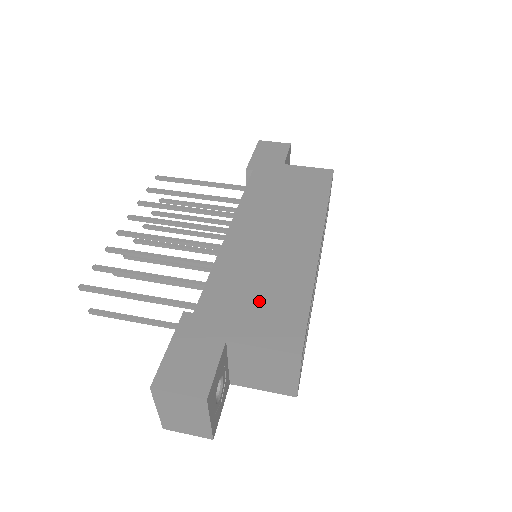
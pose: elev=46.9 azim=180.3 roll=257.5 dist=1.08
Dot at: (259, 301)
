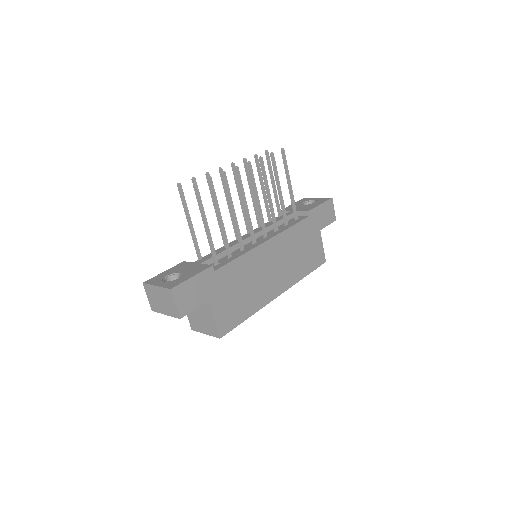
Dot at: (235, 296)
